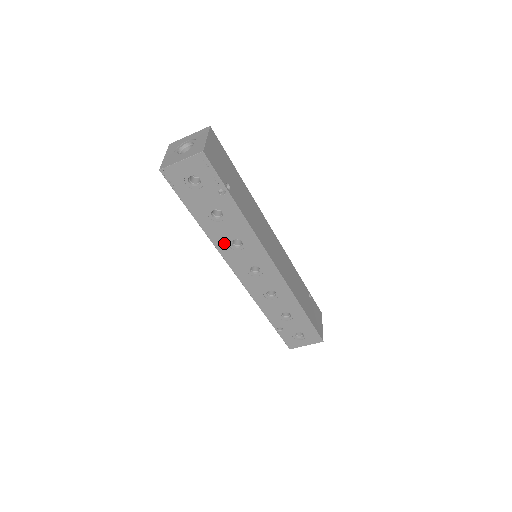
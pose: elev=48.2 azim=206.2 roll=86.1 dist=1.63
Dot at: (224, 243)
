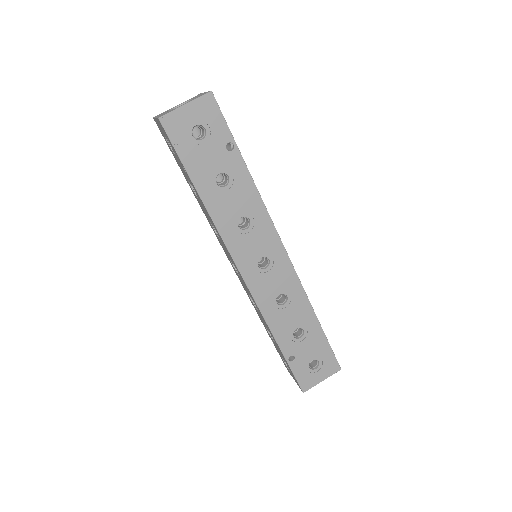
Dot at: (229, 224)
